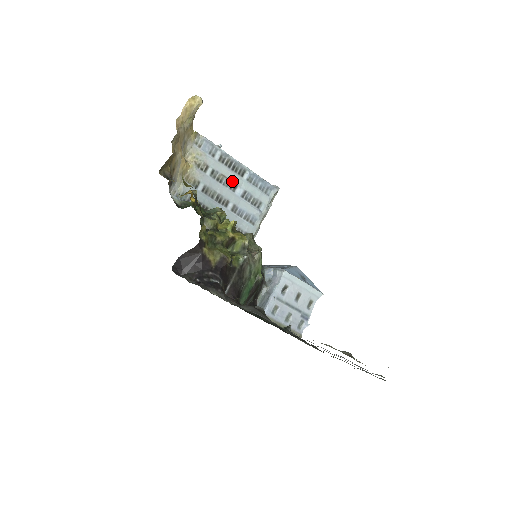
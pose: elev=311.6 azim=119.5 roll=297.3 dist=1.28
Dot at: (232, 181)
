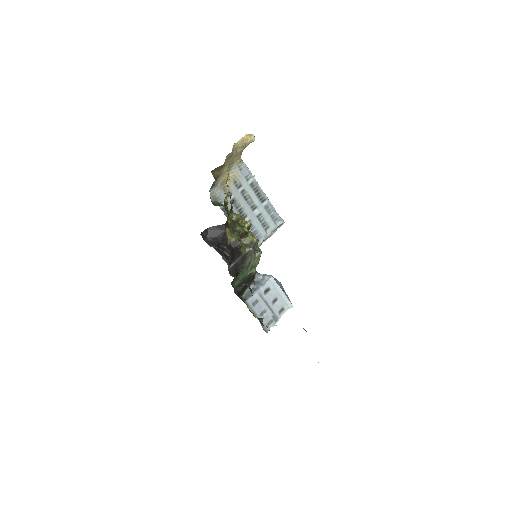
Dot at: (254, 203)
